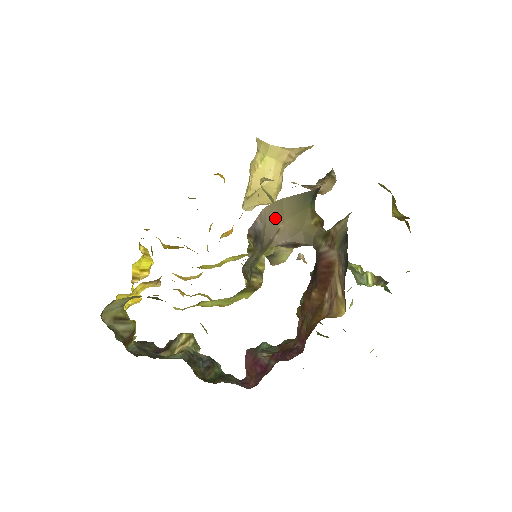
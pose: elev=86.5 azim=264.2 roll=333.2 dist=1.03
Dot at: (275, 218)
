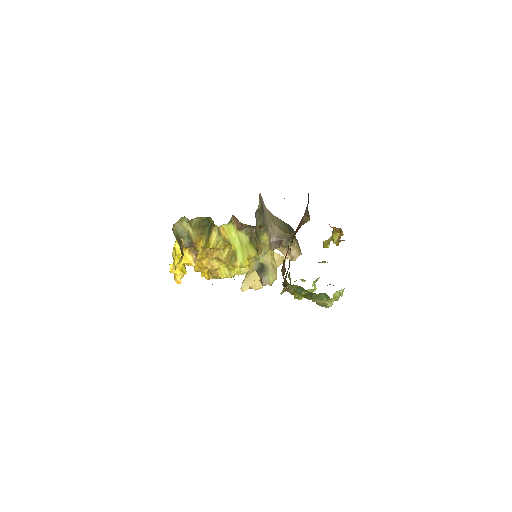
Dot at: (270, 218)
